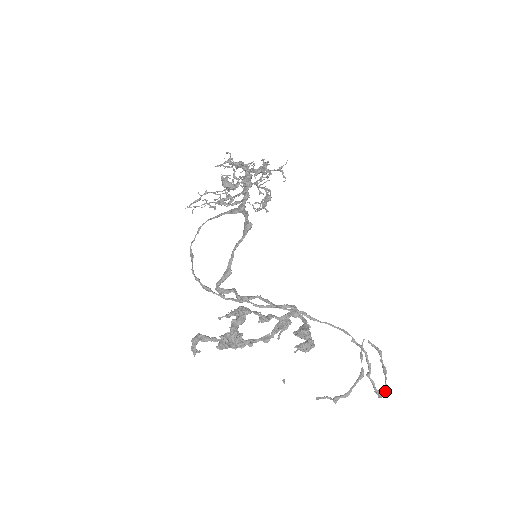
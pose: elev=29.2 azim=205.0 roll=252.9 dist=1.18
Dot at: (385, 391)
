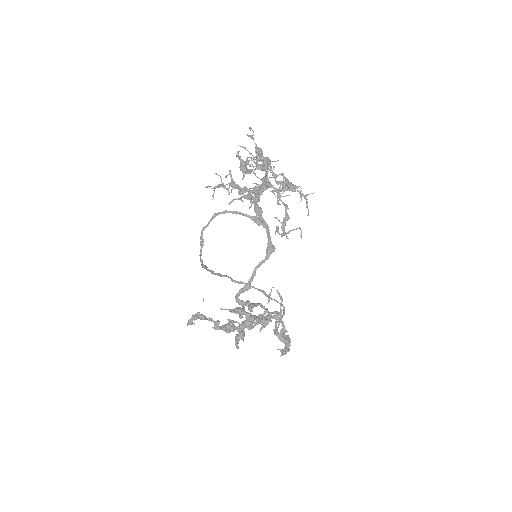
Dot at: occluded
